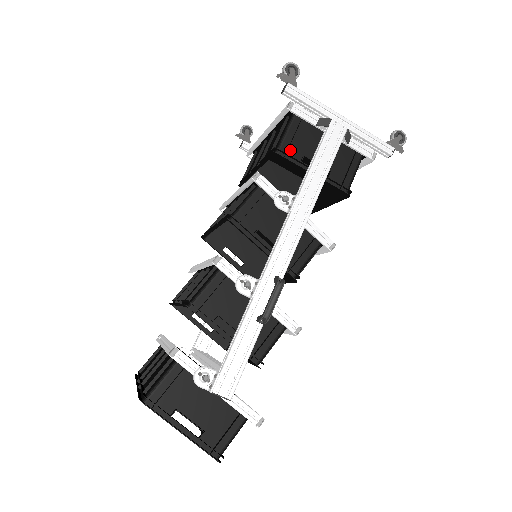
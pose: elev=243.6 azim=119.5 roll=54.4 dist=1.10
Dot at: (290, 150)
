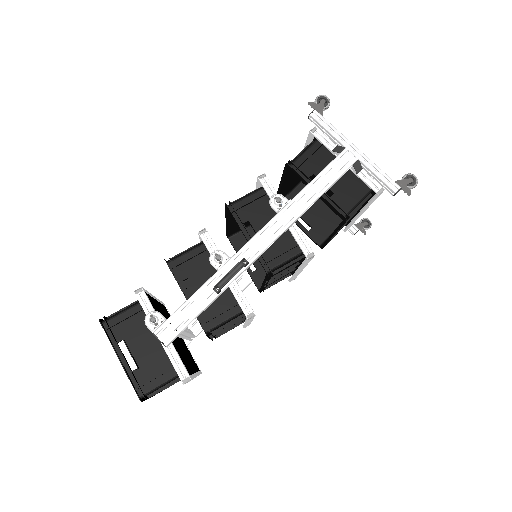
Dot at: (303, 166)
